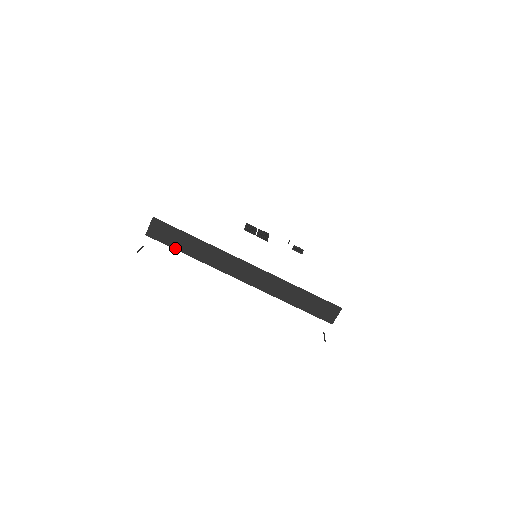
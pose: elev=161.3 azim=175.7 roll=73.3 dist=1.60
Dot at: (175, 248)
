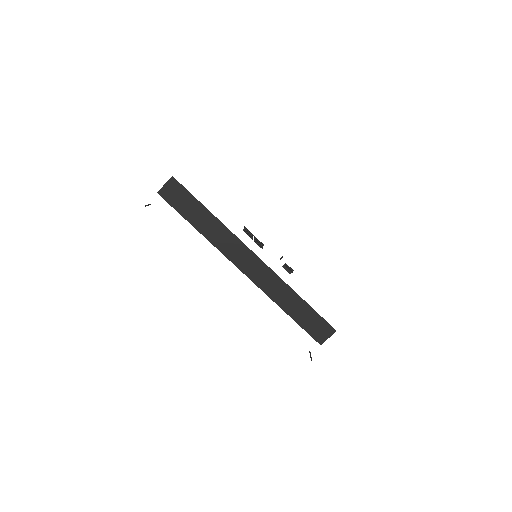
Dot at: (184, 216)
